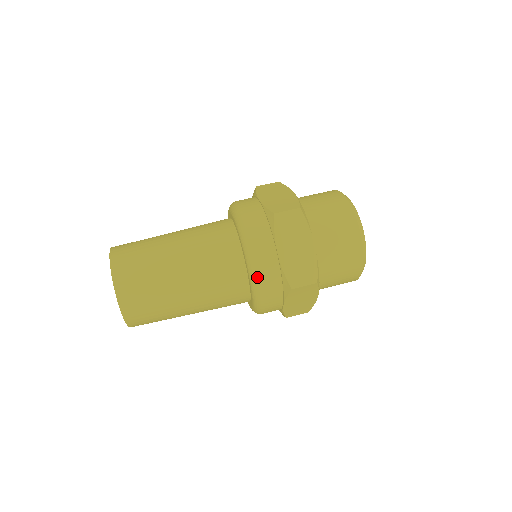
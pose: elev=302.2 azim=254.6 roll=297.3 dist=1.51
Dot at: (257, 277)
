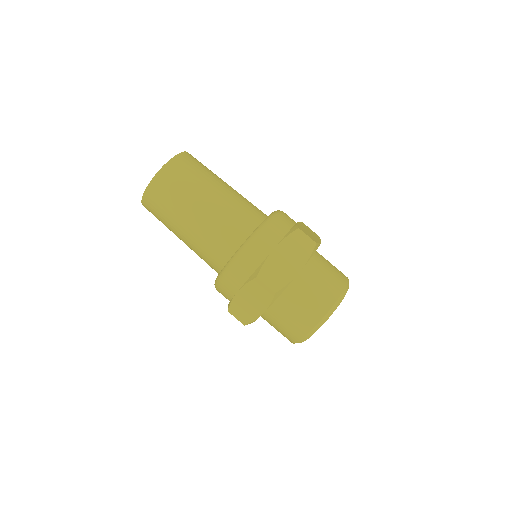
Dot at: (246, 248)
